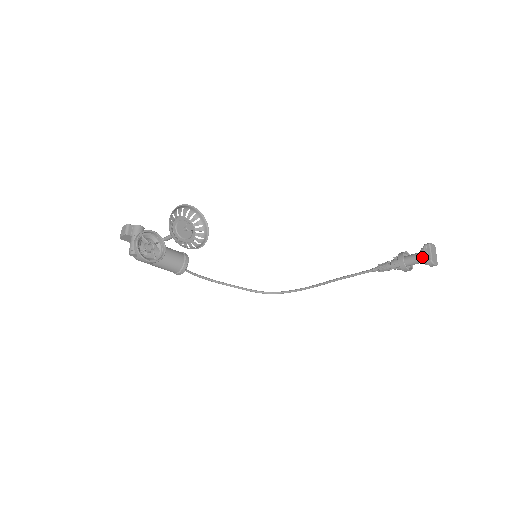
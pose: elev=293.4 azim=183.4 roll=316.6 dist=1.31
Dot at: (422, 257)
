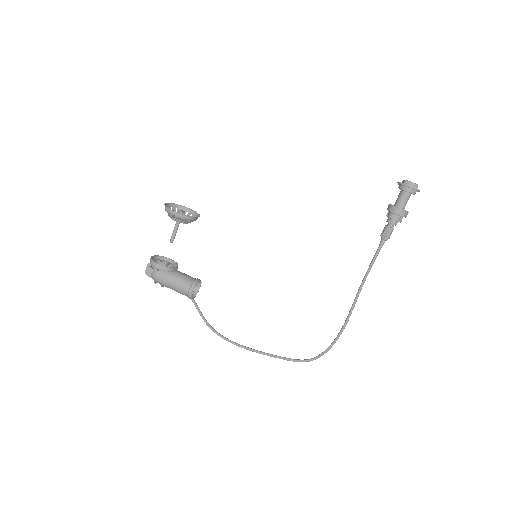
Dot at: (400, 187)
